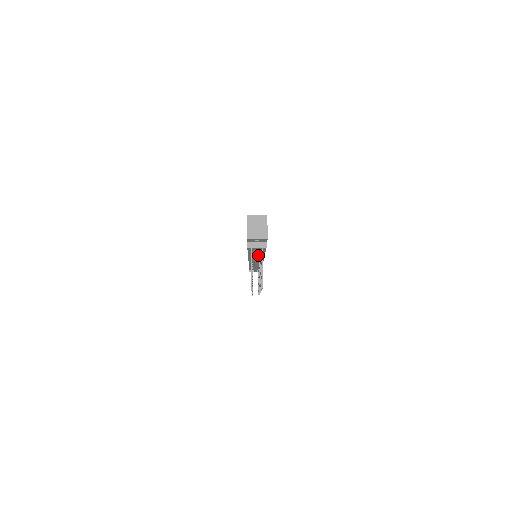
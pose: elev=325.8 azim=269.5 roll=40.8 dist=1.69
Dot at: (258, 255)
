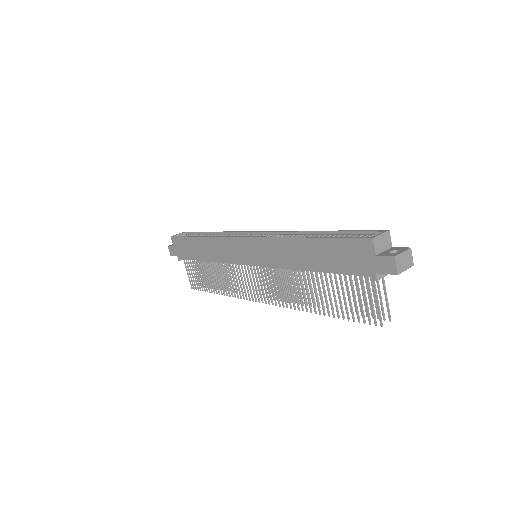
Dot at: occluded
